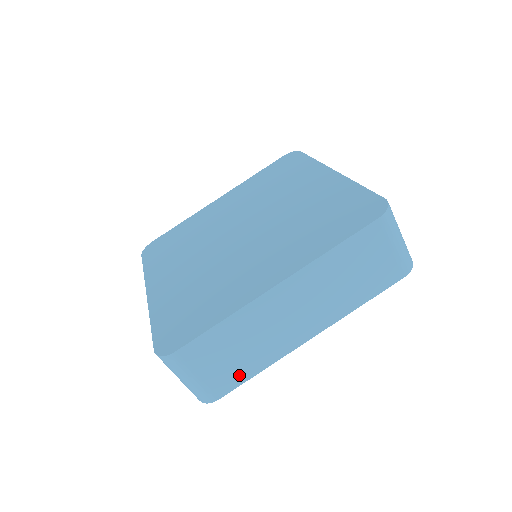
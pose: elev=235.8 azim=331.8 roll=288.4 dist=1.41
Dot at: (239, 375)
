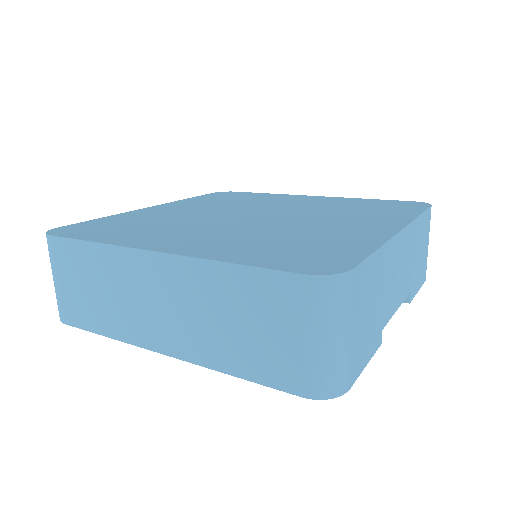
Dot at: (87, 318)
